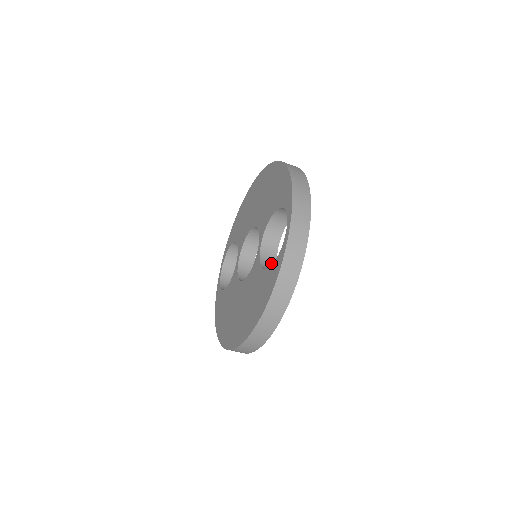
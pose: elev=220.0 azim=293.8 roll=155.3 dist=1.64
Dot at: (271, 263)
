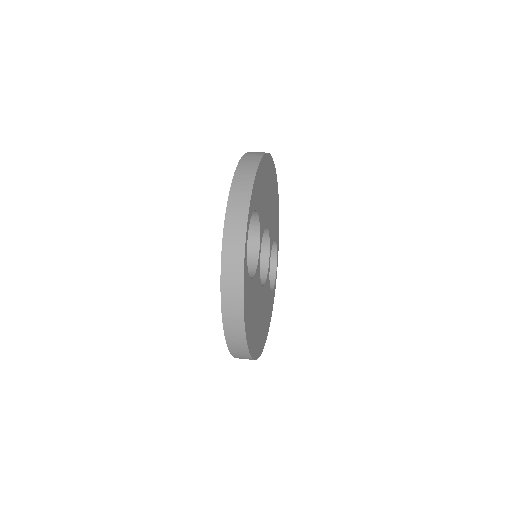
Dot at: (250, 266)
